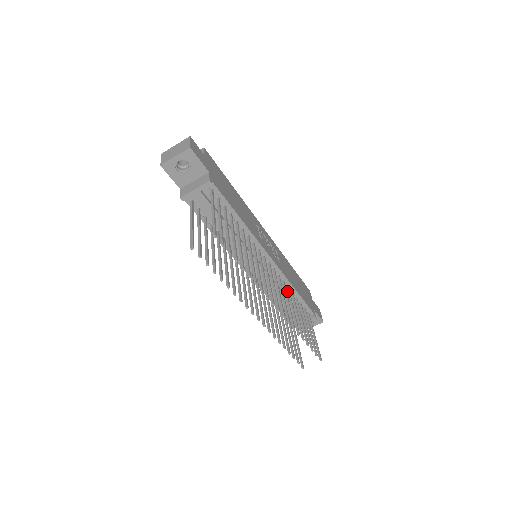
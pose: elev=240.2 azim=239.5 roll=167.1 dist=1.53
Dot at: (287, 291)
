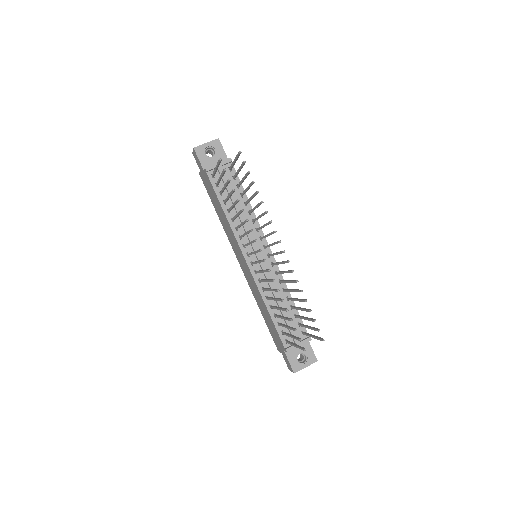
Dot at: (284, 289)
